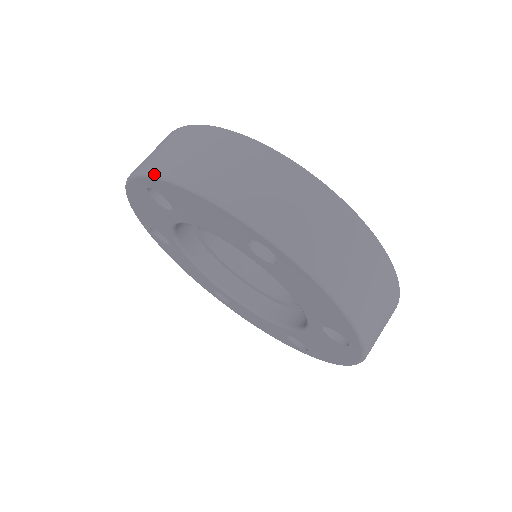
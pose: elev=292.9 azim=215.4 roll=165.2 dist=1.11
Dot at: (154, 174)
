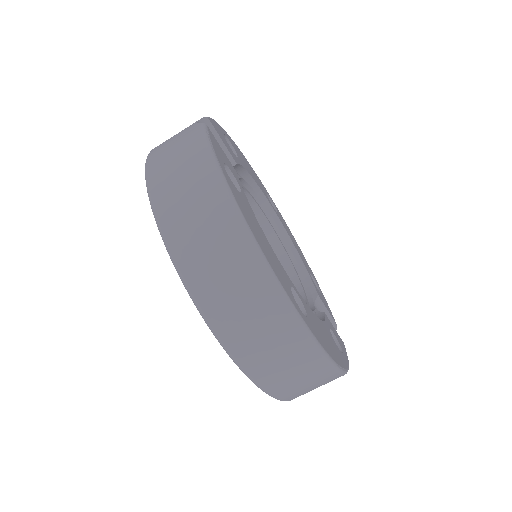
Dot at: (158, 227)
